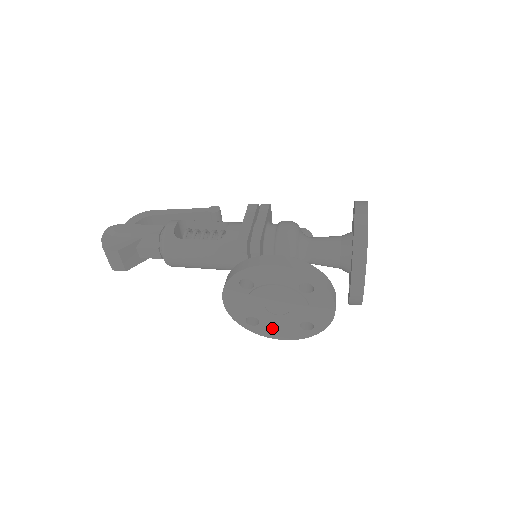
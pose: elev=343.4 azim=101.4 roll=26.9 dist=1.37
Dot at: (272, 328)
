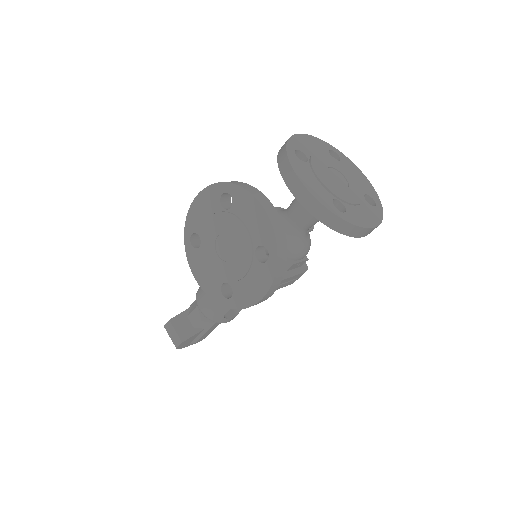
Dot at: (244, 287)
